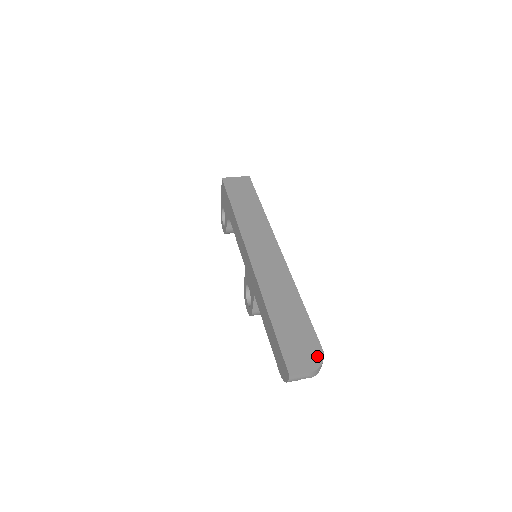
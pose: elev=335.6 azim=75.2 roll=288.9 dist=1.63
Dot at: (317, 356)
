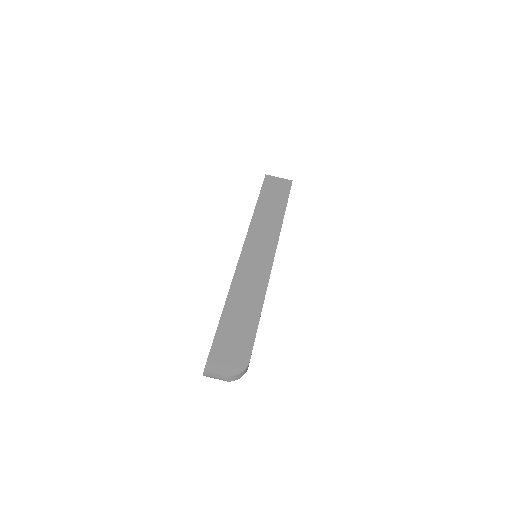
Dot at: (240, 364)
